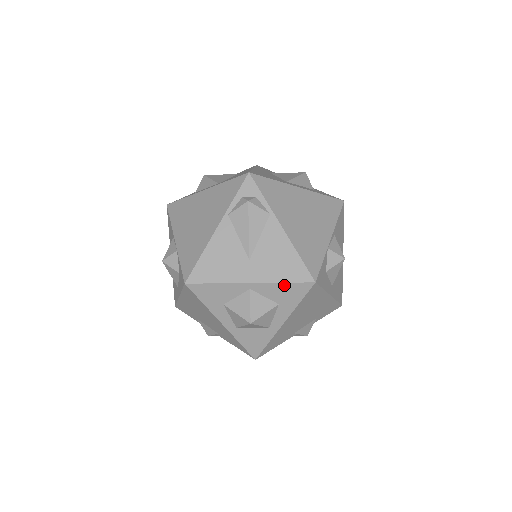
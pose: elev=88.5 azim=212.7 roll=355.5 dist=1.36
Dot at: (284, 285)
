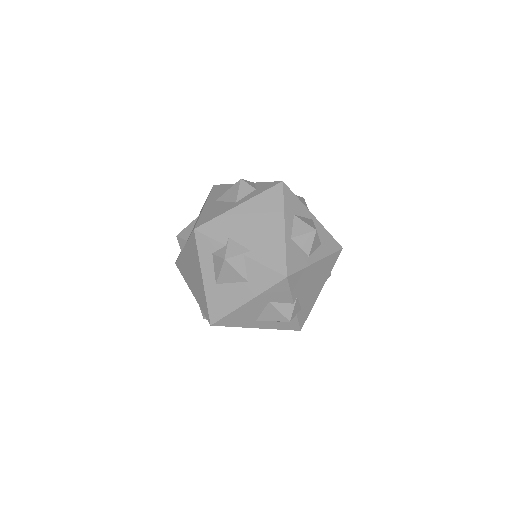
Dot at: (329, 235)
